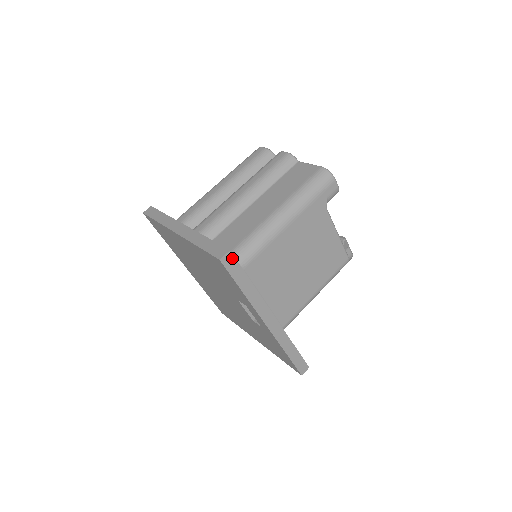
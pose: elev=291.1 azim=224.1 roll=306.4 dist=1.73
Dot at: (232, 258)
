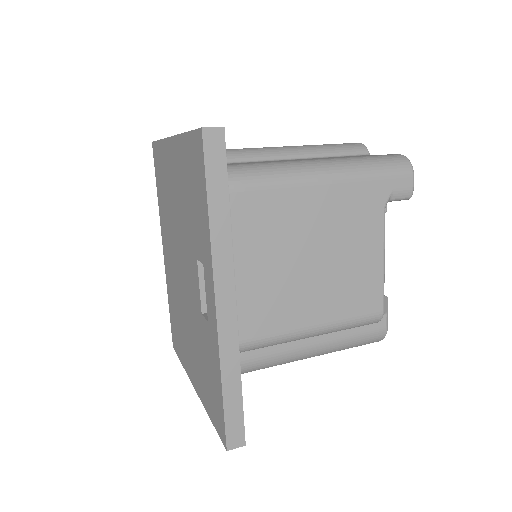
Dot at: (221, 142)
